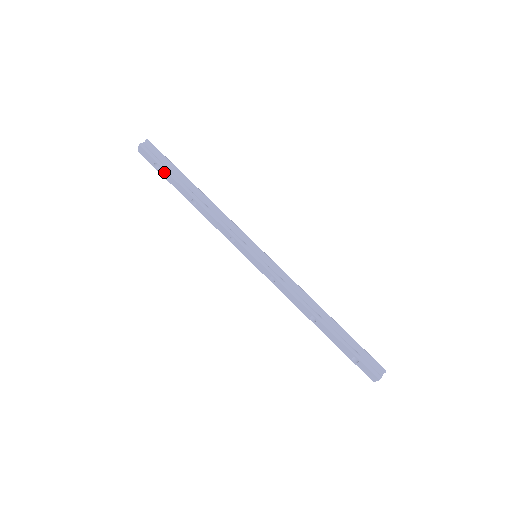
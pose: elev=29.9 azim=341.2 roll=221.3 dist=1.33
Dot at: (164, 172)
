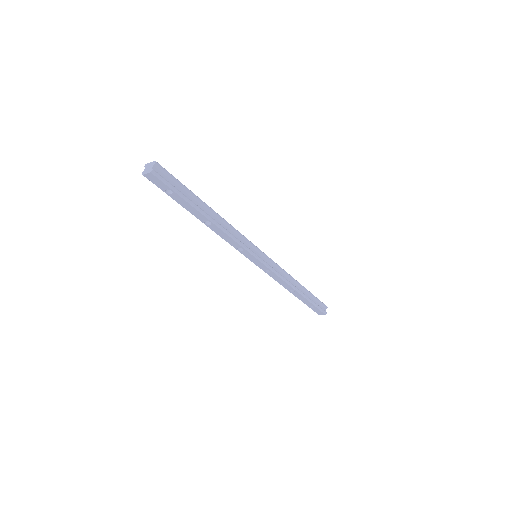
Dot at: (179, 198)
